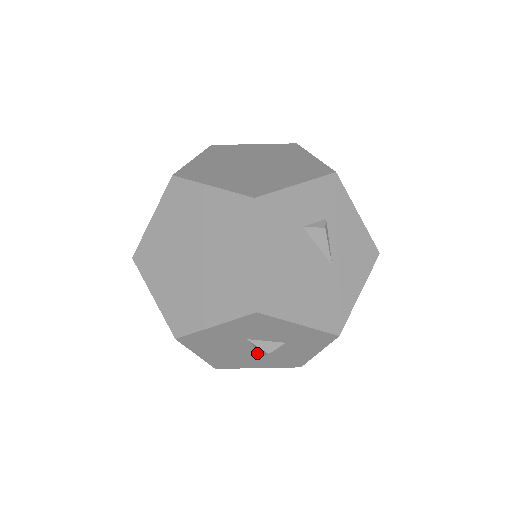
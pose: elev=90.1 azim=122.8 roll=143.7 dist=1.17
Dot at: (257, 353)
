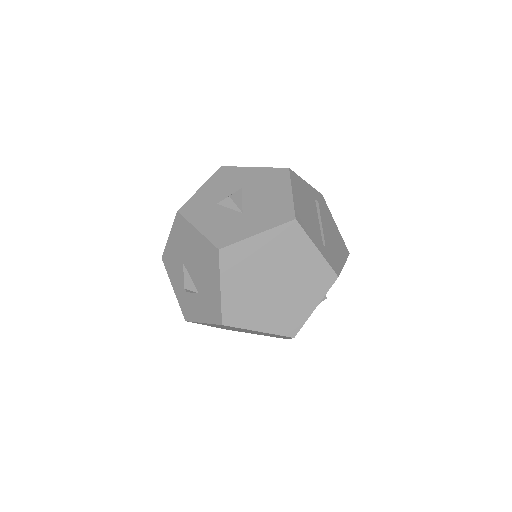
Dot at: occluded
